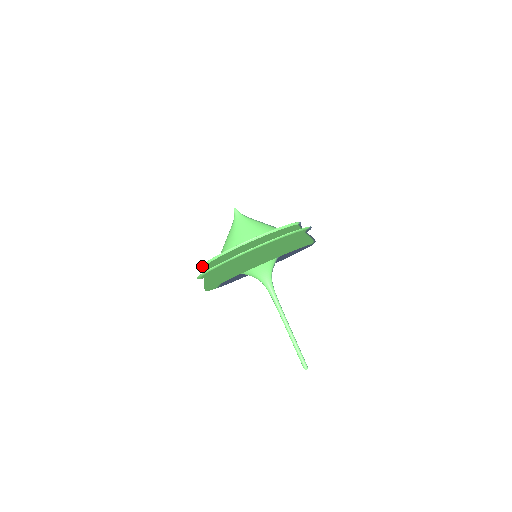
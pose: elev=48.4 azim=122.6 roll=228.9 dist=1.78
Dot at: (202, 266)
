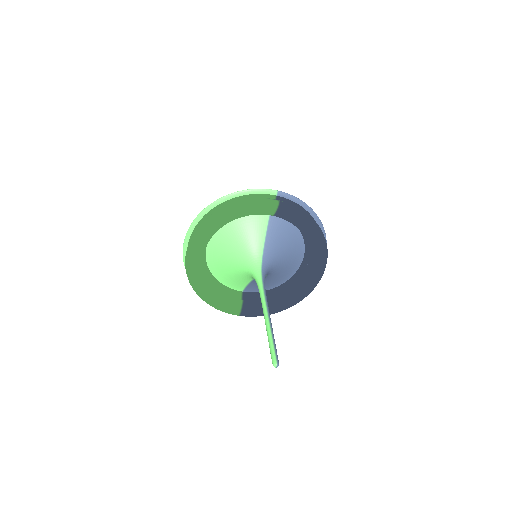
Dot at: occluded
